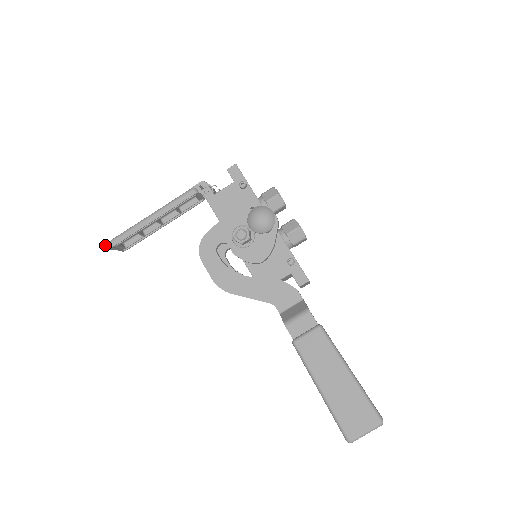
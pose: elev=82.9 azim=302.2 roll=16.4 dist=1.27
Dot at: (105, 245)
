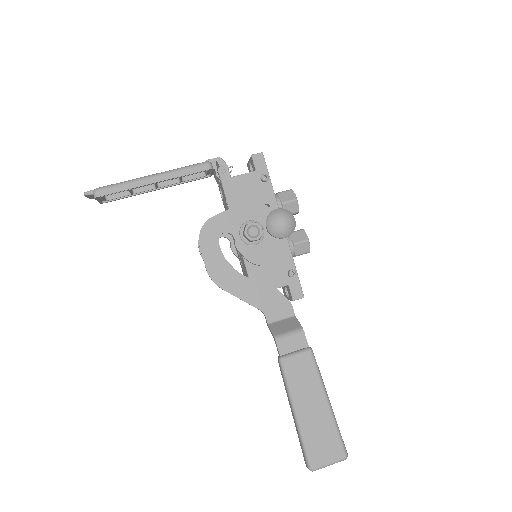
Dot at: occluded
